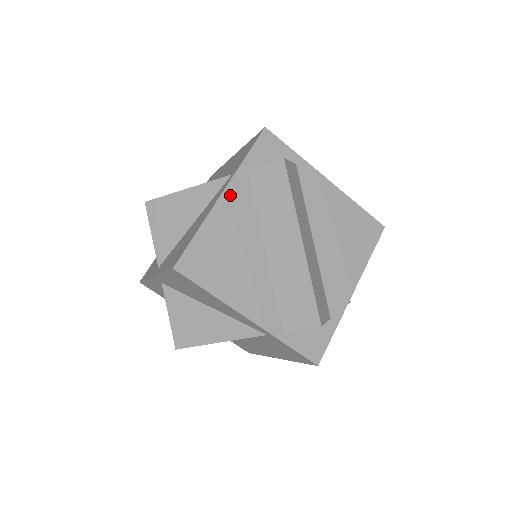
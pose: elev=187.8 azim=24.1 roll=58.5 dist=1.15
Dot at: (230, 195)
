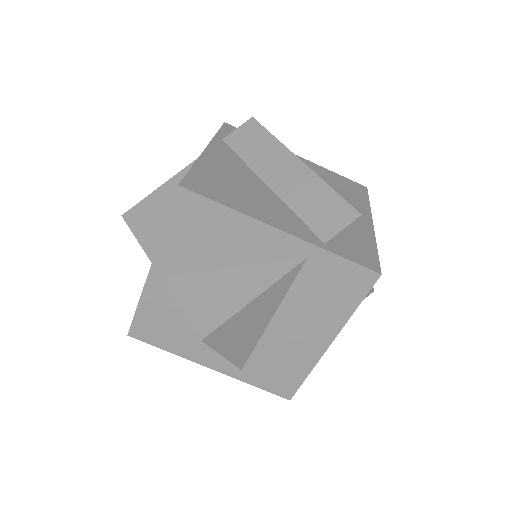
Dot at: (214, 150)
